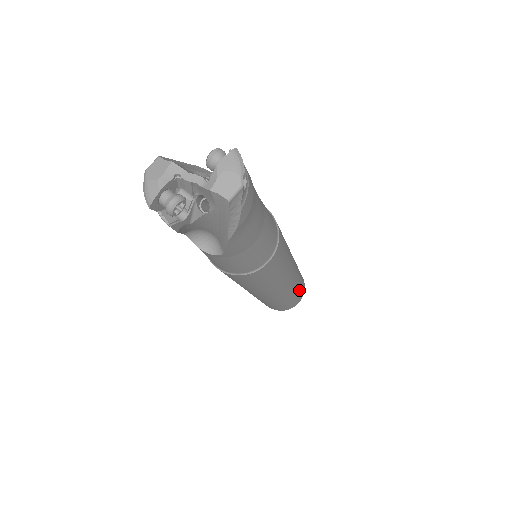
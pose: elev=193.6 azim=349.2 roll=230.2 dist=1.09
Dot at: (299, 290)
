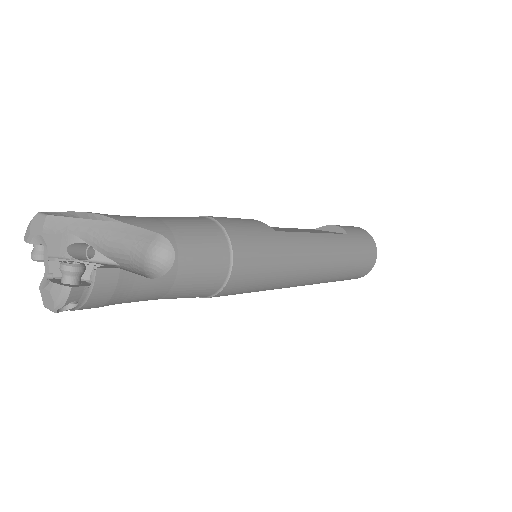
Dot at: (335, 281)
